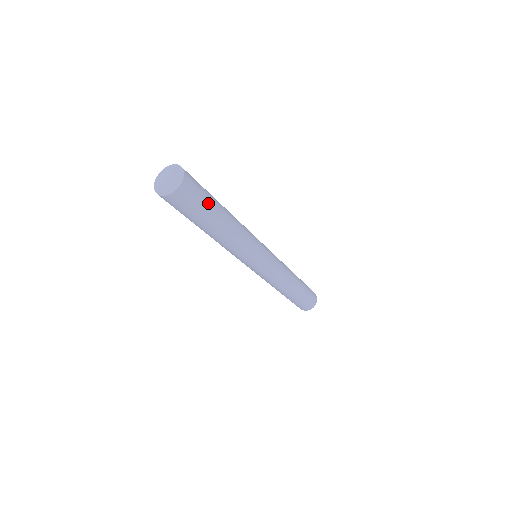
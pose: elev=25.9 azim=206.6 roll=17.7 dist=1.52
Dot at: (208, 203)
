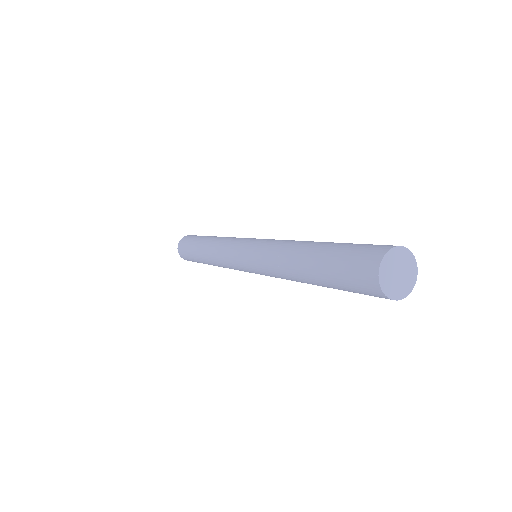
Dot at: occluded
